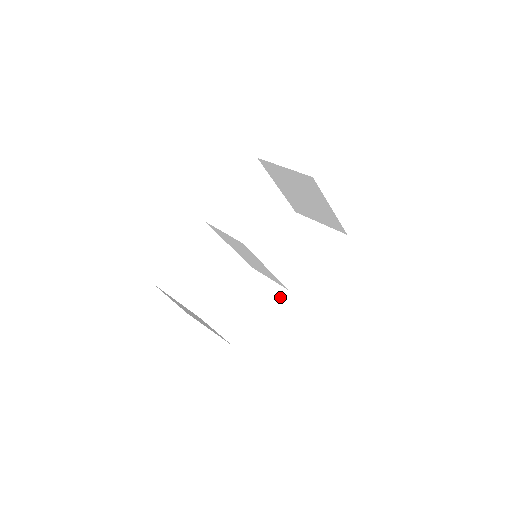
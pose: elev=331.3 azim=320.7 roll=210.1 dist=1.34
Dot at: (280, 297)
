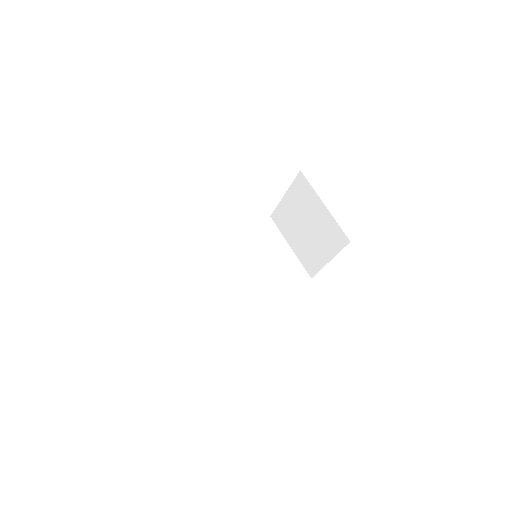
Dot at: occluded
